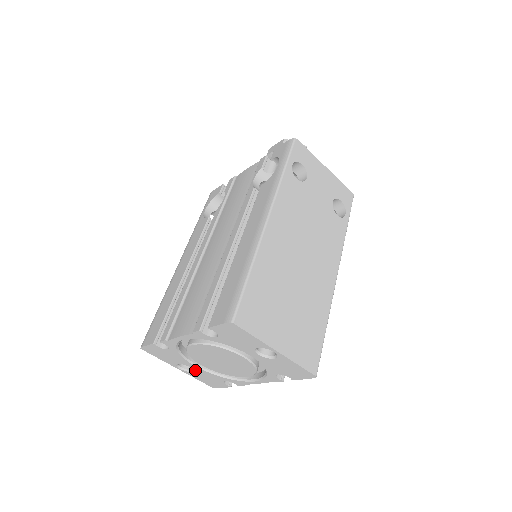
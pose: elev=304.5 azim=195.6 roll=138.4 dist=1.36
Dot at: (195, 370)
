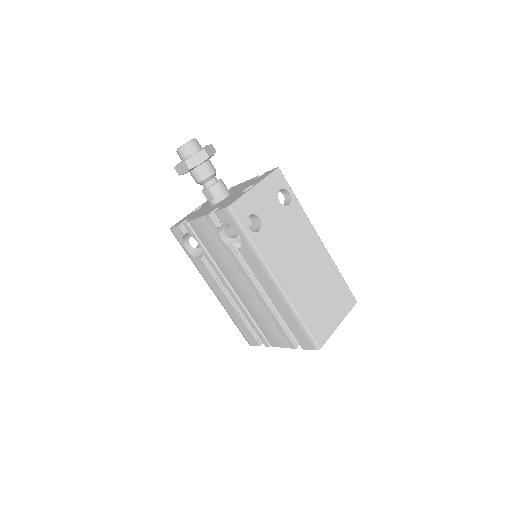
Dot at: occluded
